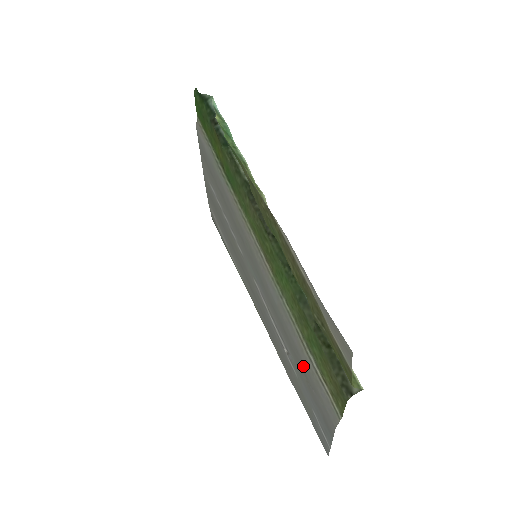
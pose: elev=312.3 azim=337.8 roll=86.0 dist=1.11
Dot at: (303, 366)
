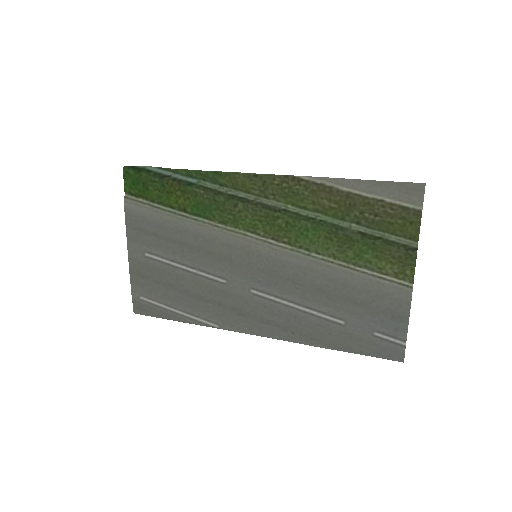
Dot at: (354, 293)
